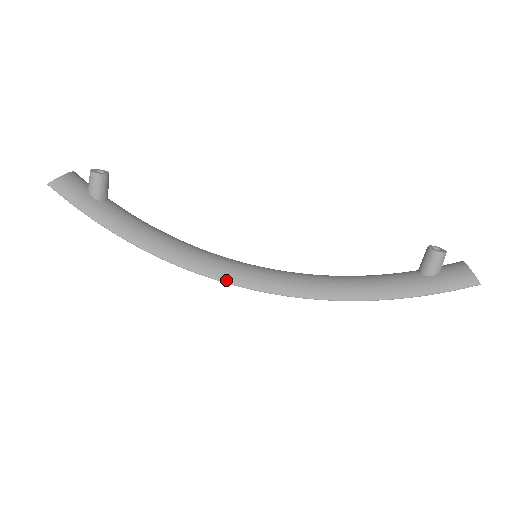
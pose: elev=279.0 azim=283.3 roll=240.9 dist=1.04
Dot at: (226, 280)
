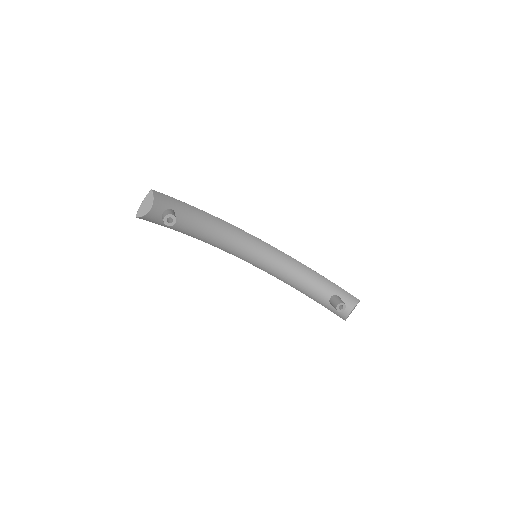
Dot at: occluded
